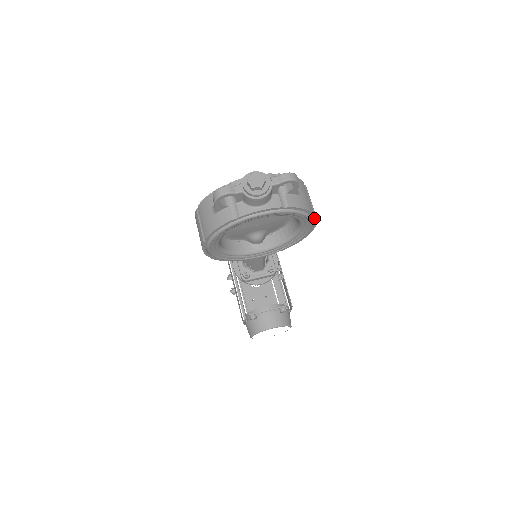
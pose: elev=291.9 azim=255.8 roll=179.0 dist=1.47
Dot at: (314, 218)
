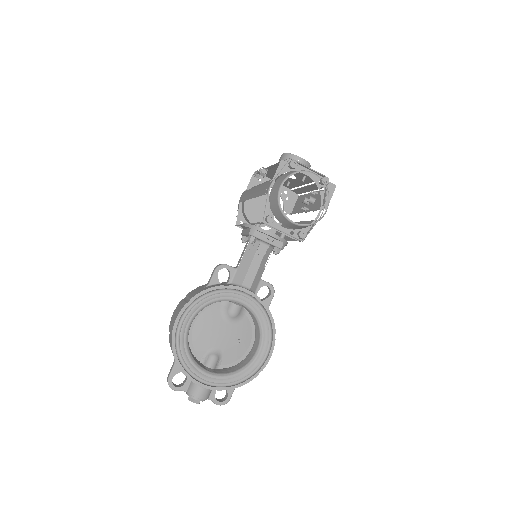
Dot at: occluded
